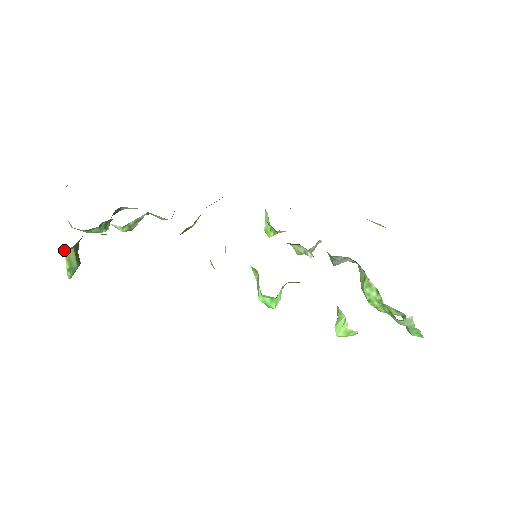
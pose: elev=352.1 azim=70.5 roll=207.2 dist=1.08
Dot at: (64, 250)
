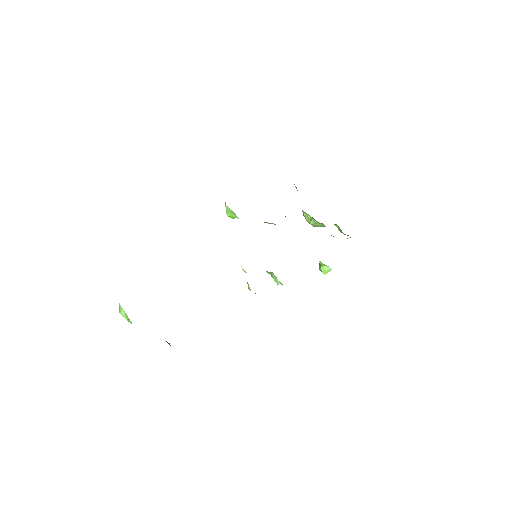
Dot at: occluded
